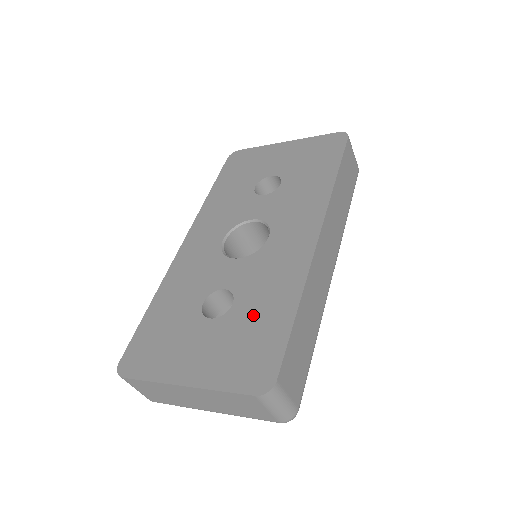
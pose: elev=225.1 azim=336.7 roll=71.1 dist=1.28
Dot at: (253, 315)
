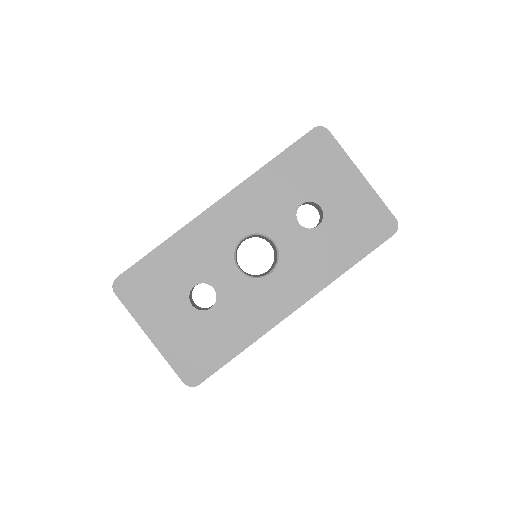
Dot at: (216, 330)
